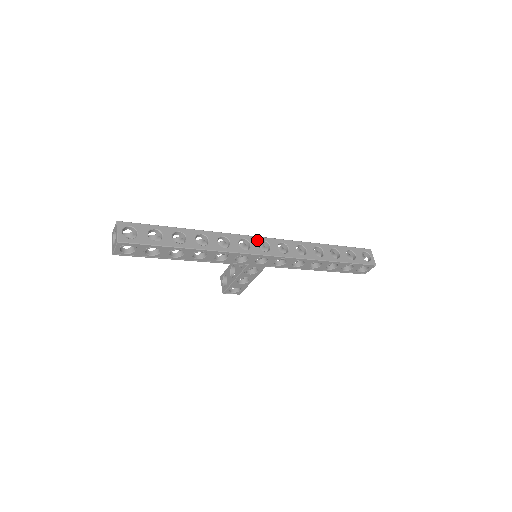
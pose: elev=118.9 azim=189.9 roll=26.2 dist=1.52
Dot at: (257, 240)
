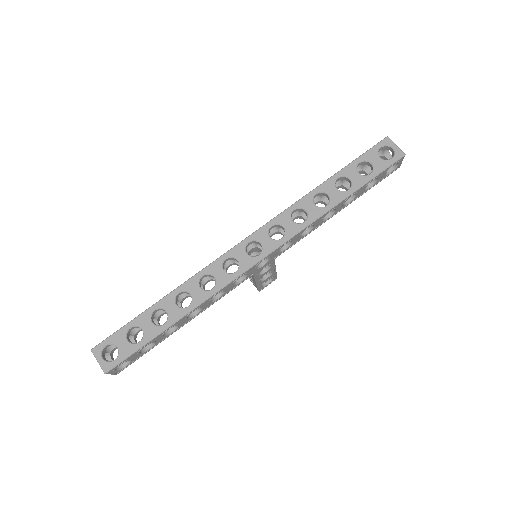
Dot at: (241, 248)
